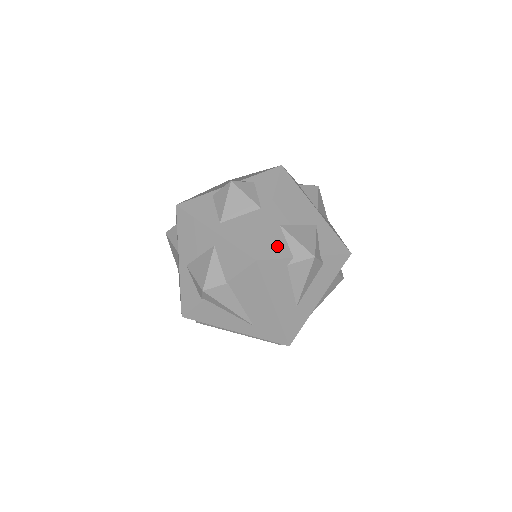
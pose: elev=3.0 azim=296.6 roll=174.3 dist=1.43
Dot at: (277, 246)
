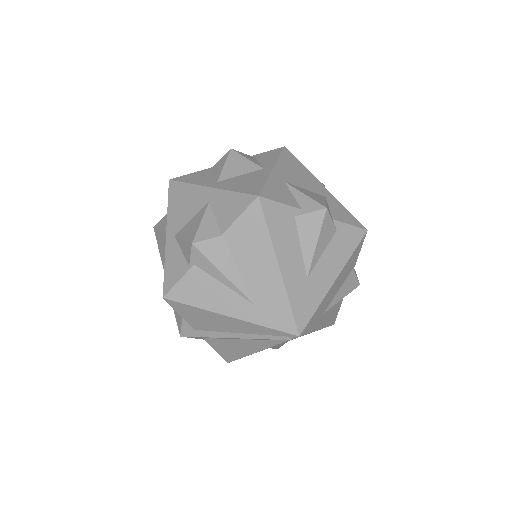
Dot at: (282, 195)
